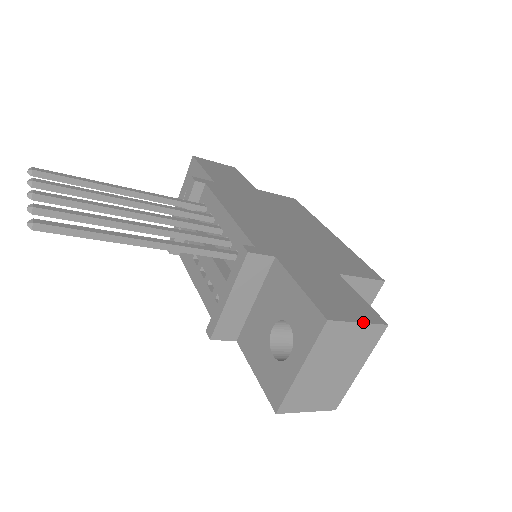
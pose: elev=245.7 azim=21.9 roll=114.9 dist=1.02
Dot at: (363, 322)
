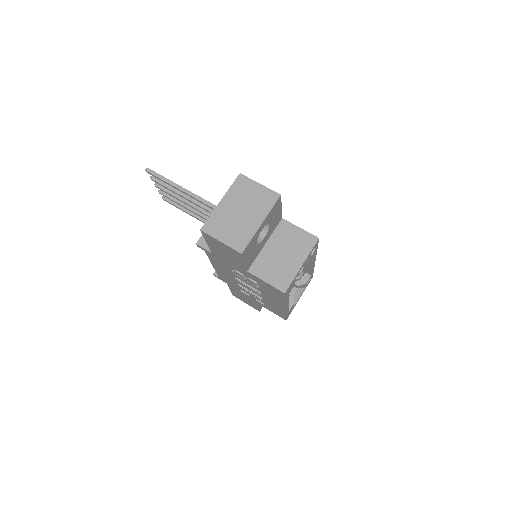
Dot at: (263, 185)
